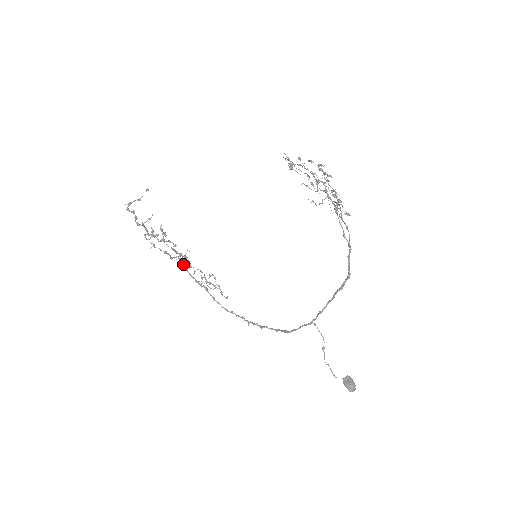
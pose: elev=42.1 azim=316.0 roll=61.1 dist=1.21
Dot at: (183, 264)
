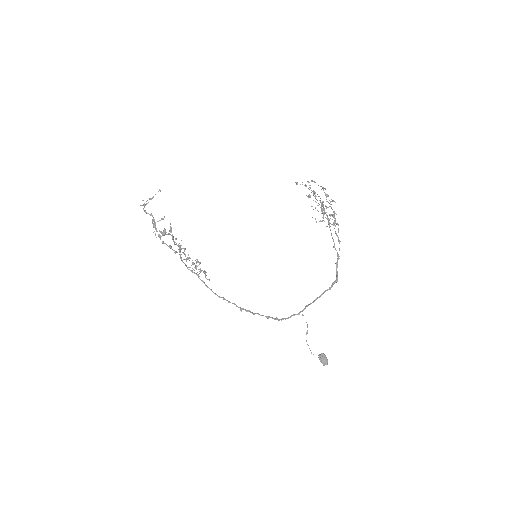
Dot at: occluded
